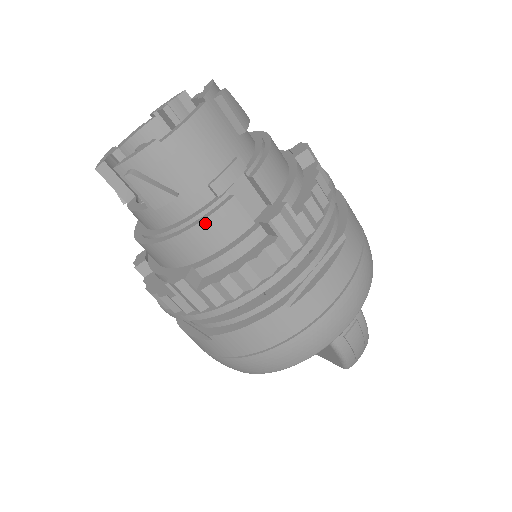
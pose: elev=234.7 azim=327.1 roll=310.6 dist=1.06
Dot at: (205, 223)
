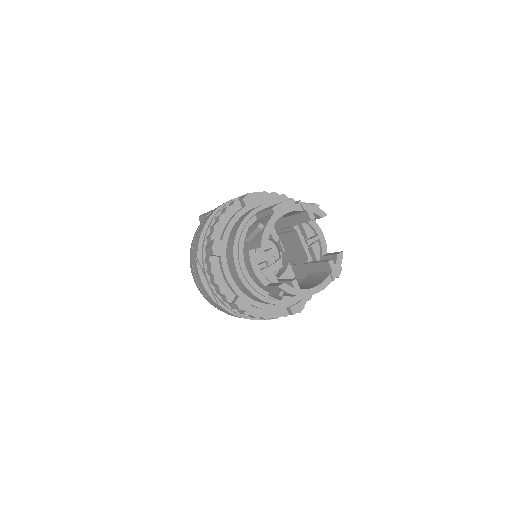
Dot at: occluded
